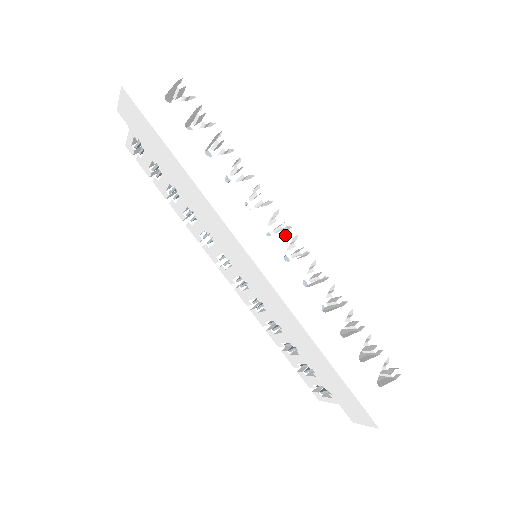
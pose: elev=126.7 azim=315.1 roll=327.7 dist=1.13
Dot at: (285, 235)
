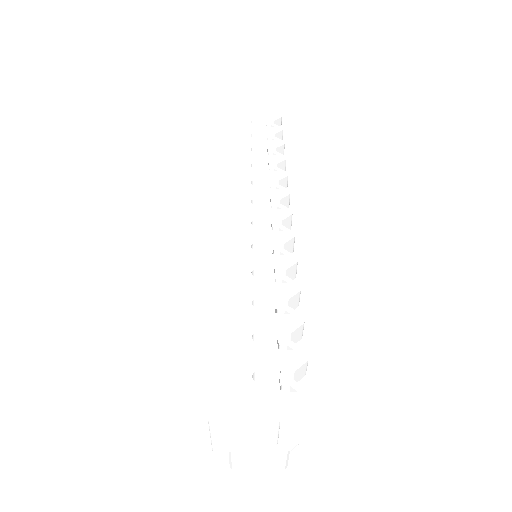
Dot at: (269, 210)
